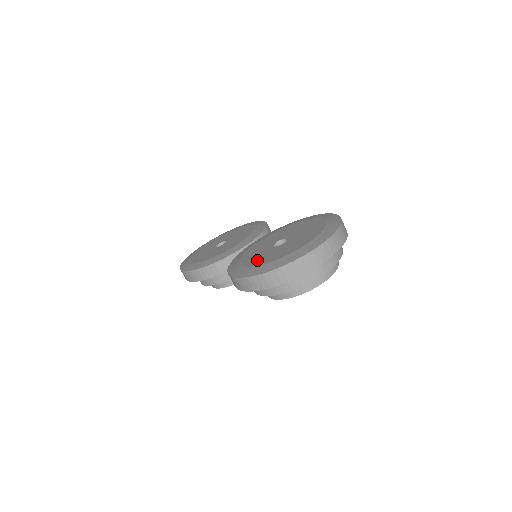
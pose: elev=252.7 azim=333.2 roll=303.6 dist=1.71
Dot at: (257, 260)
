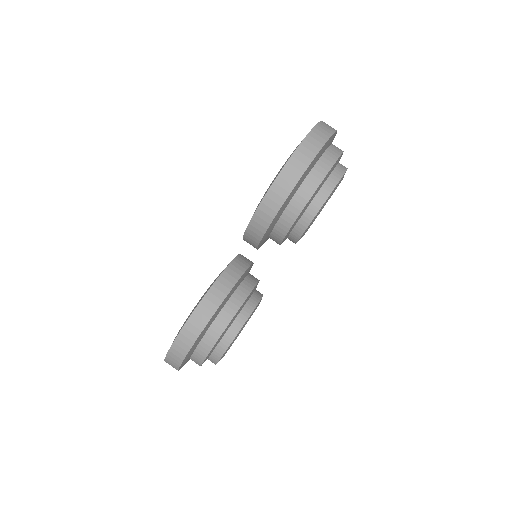
Dot at: occluded
